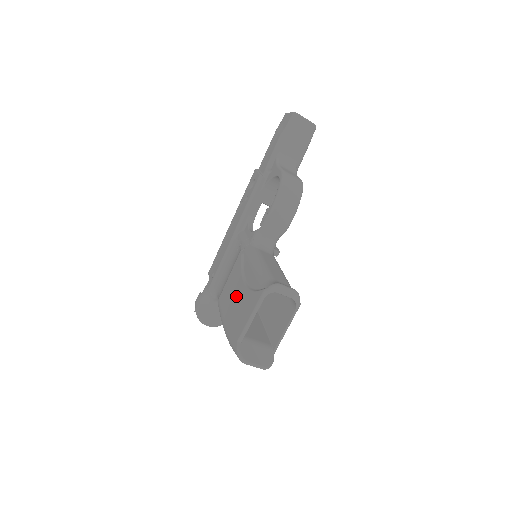
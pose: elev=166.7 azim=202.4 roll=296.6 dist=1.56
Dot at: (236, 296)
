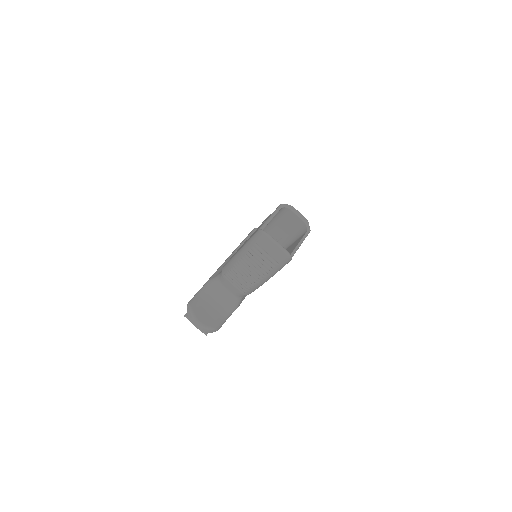
Dot at: occluded
